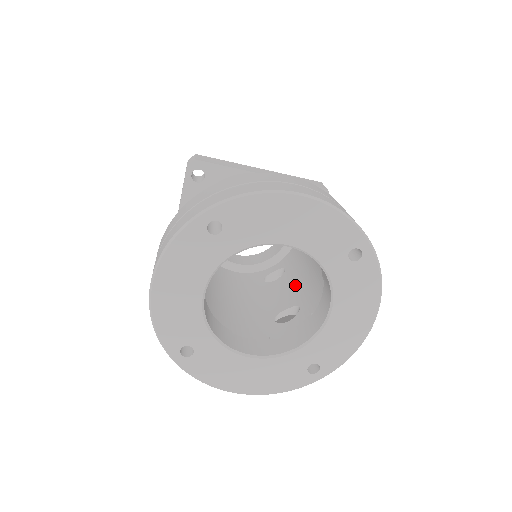
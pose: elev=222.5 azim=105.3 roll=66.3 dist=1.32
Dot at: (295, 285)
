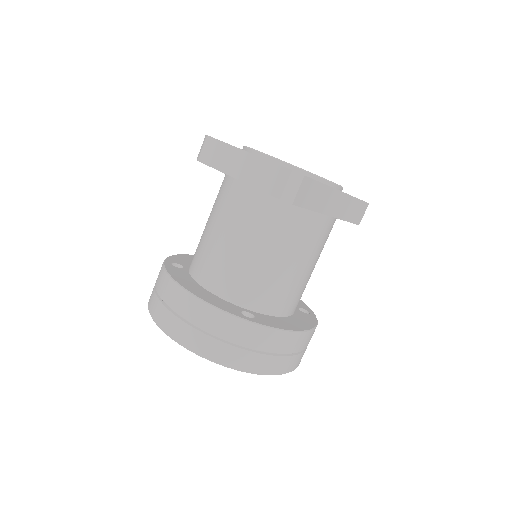
Dot at: occluded
